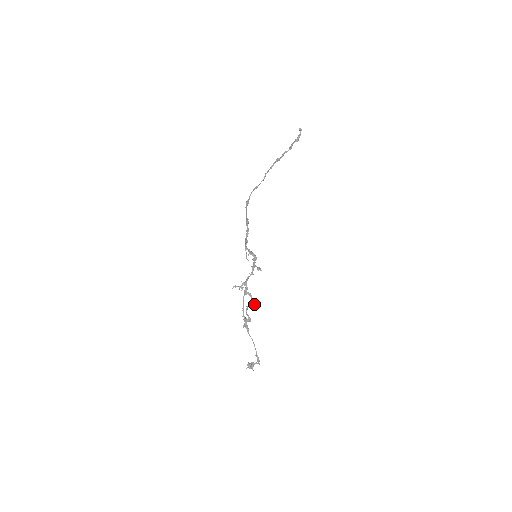
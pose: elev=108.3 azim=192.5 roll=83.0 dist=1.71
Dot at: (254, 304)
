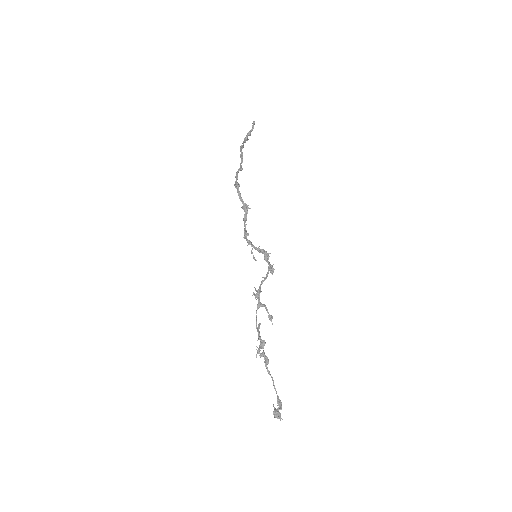
Dot at: (271, 320)
